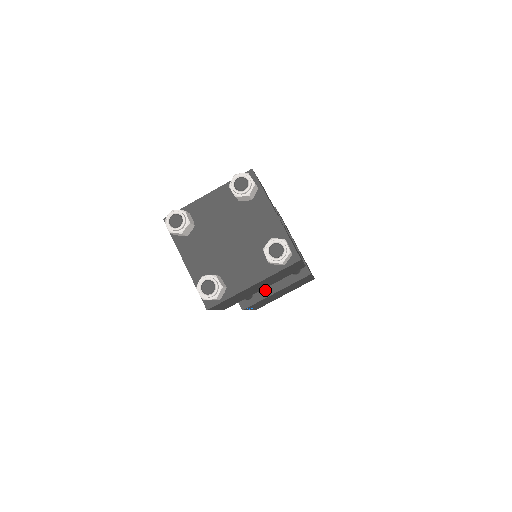
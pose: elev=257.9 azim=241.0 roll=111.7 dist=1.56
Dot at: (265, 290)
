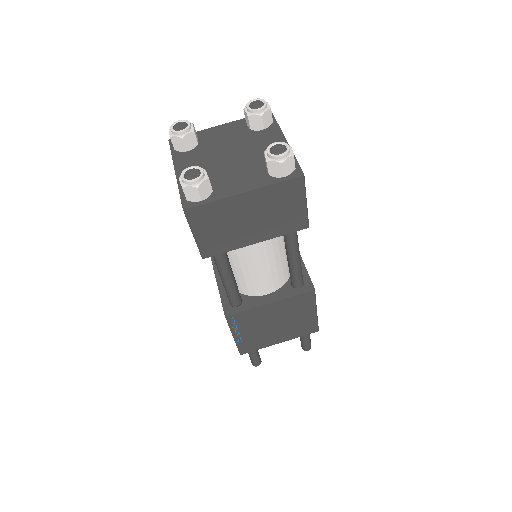
Dot at: (257, 299)
